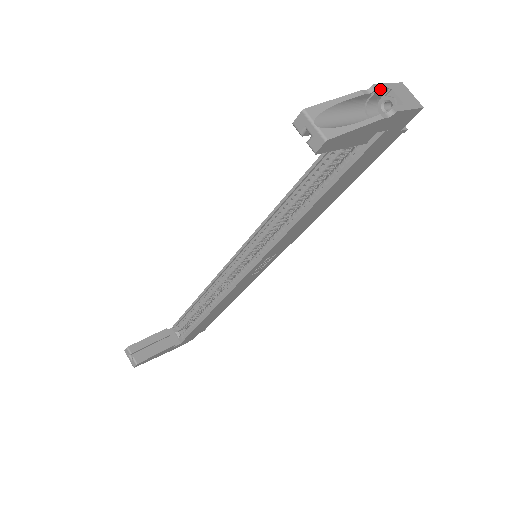
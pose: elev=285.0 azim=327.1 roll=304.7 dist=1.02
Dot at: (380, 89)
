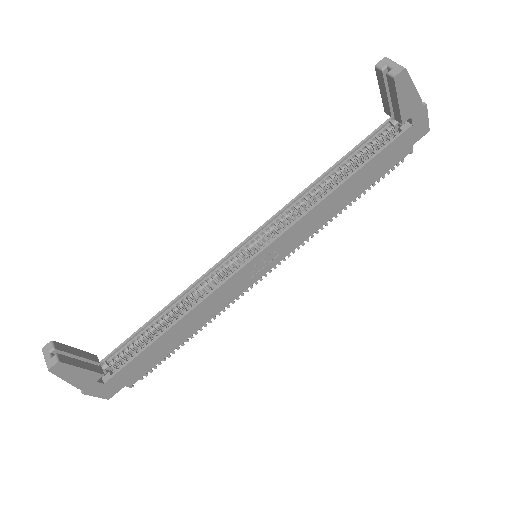
Dot at: occluded
